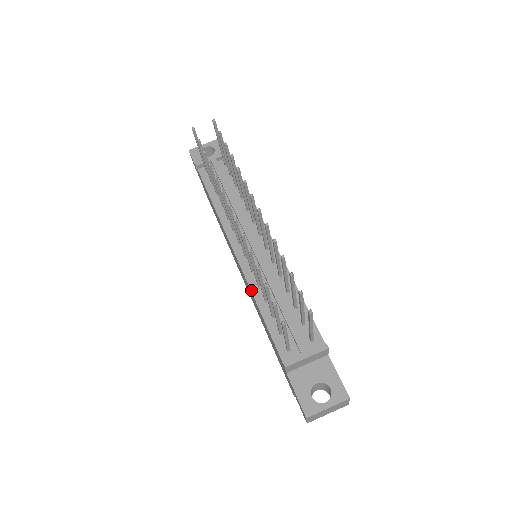
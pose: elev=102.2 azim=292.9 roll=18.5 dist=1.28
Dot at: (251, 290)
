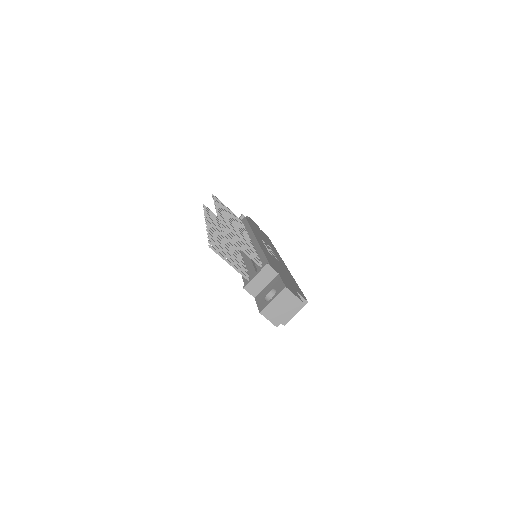
Dot at: occluded
